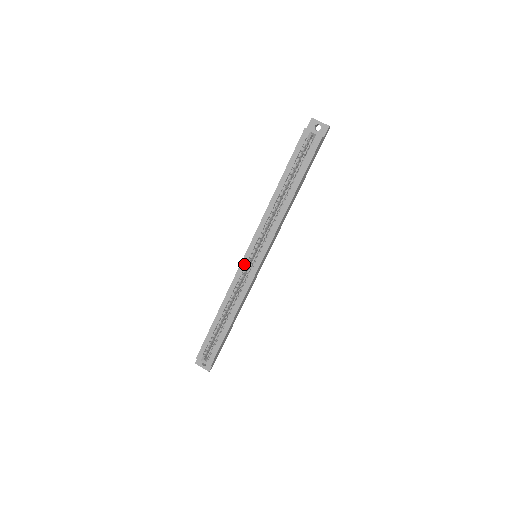
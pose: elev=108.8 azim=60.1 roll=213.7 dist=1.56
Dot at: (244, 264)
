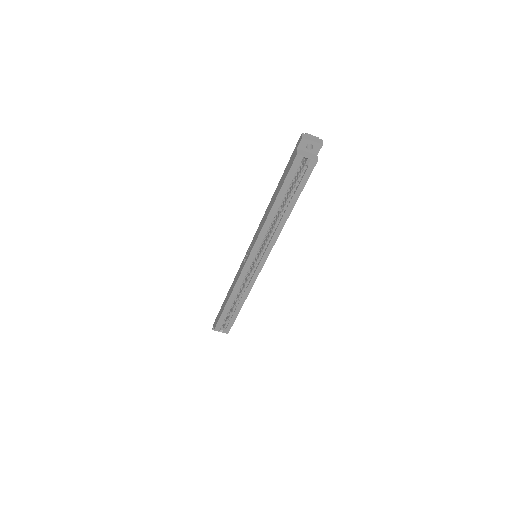
Dot at: (247, 268)
